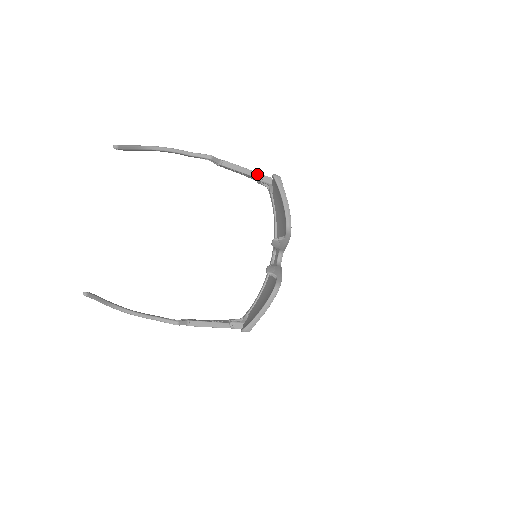
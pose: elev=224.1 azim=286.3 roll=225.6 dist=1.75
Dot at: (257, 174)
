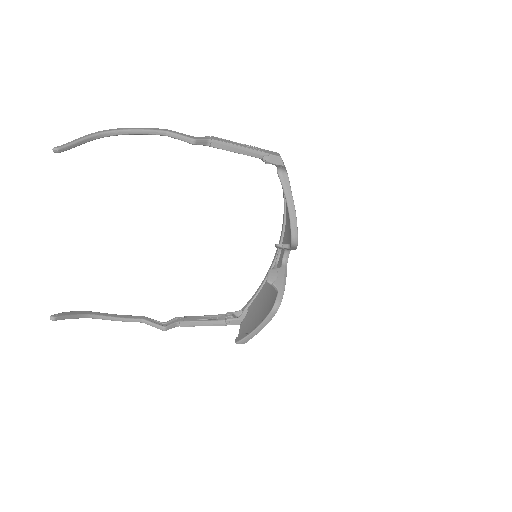
Dot at: (260, 154)
